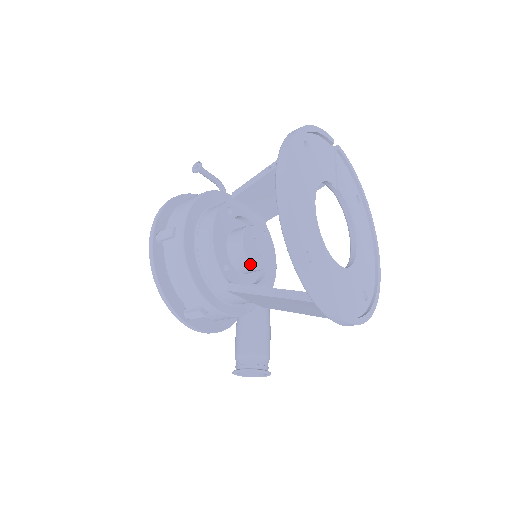
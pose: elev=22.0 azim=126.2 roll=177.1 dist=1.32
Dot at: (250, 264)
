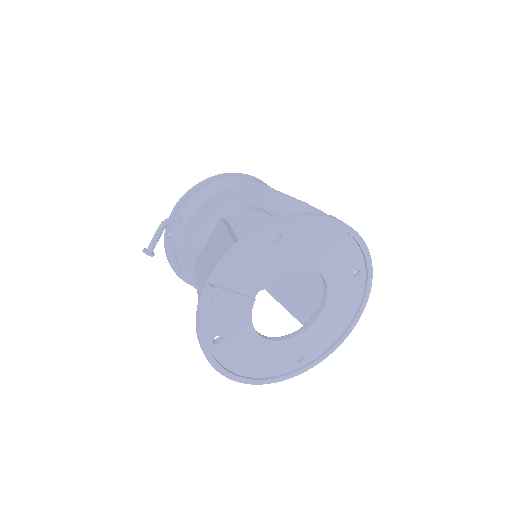
Dot at: occluded
